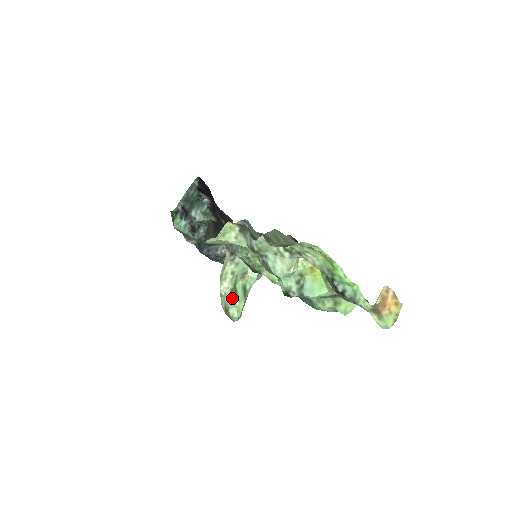
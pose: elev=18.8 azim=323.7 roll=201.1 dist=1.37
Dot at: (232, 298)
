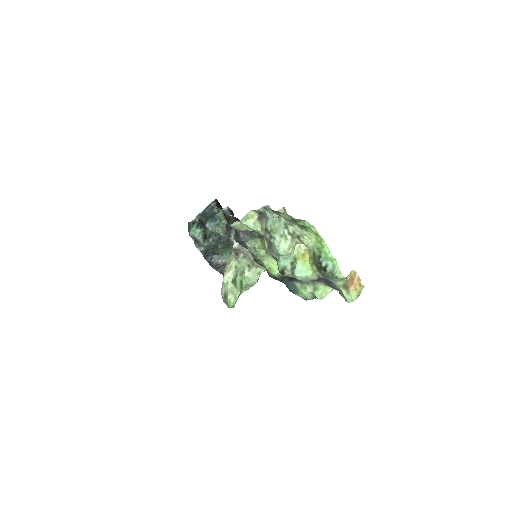
Dot at: (232, 286)
